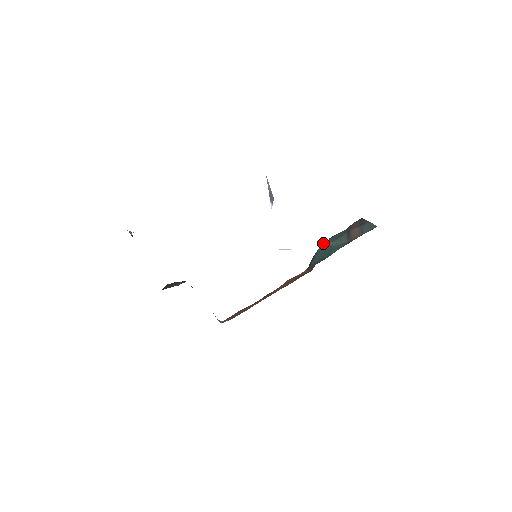
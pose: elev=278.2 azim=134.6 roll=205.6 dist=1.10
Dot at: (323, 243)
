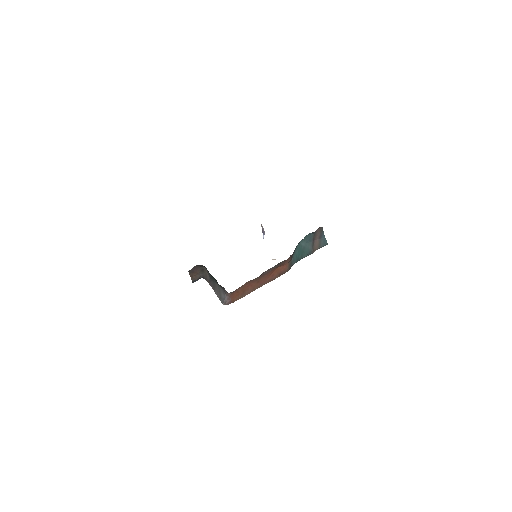
Dot at: (301, 241)
